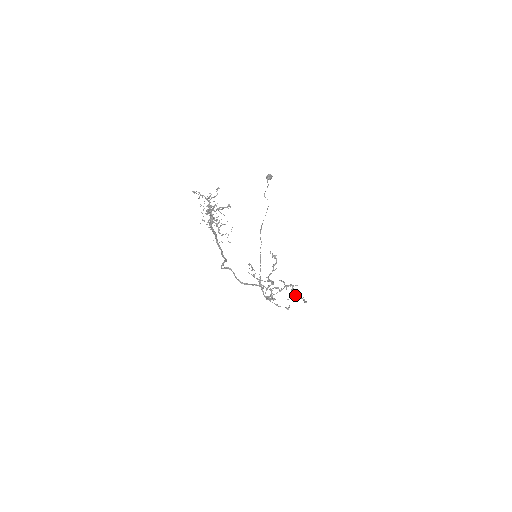
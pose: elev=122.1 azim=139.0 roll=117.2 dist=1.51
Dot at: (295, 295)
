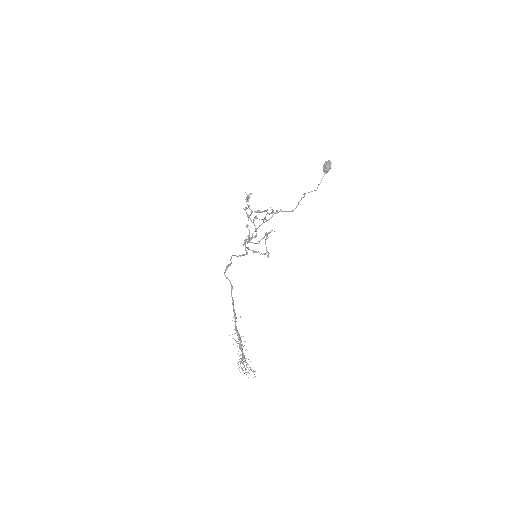
Dot at: occluded
